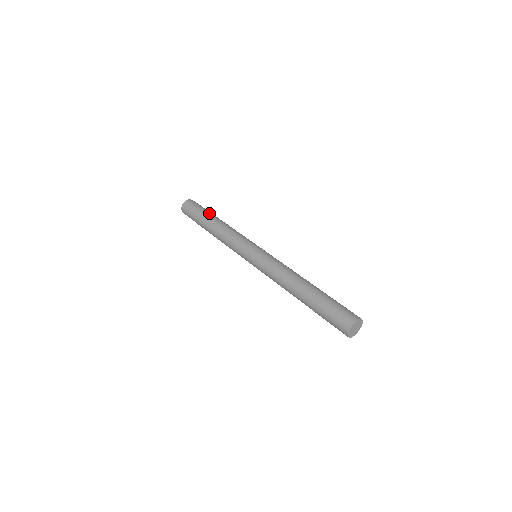
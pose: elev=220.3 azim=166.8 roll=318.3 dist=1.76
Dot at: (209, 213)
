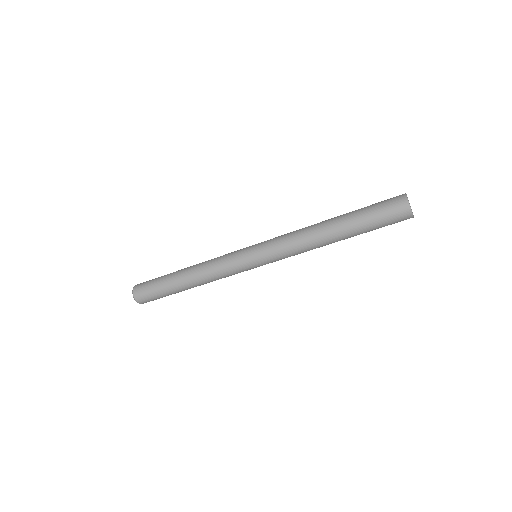
Dot at: occluded
